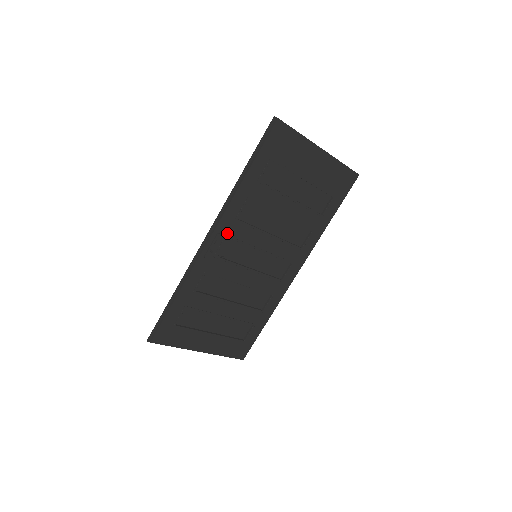
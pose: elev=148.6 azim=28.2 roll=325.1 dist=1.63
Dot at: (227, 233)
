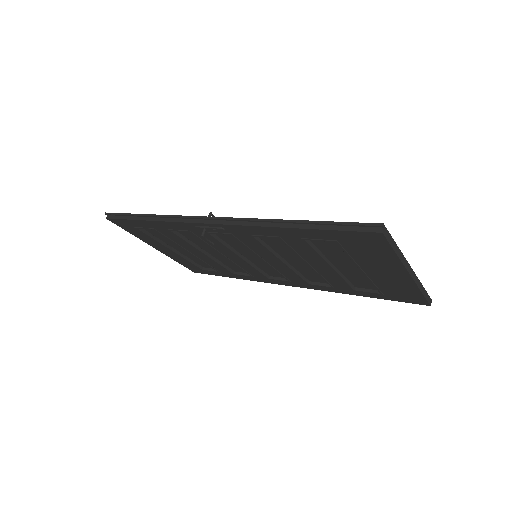
Dot at: (234, 233)
